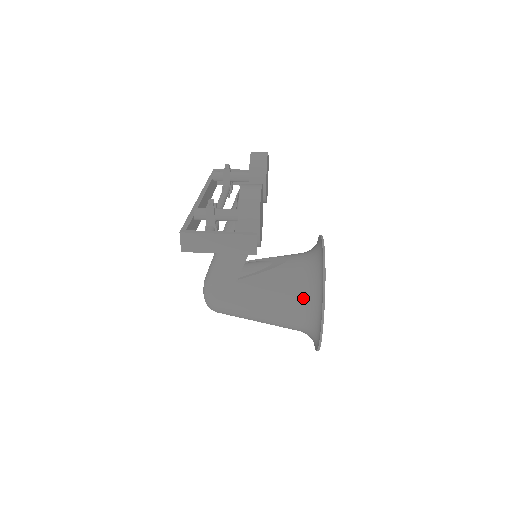
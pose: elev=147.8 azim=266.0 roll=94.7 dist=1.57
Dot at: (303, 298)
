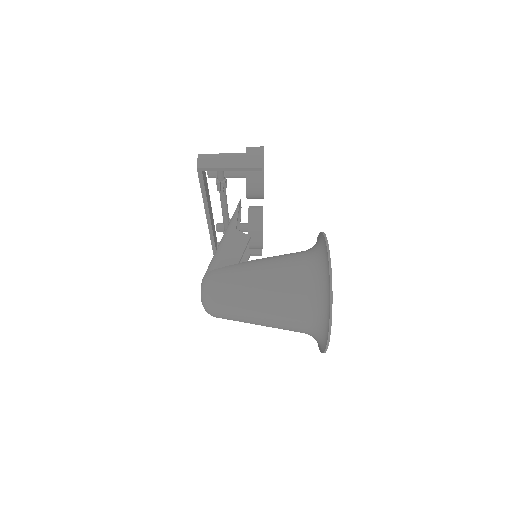
Dot at: (306, 260)
